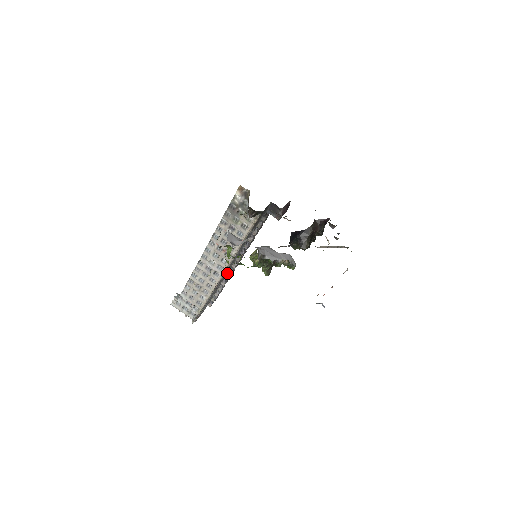
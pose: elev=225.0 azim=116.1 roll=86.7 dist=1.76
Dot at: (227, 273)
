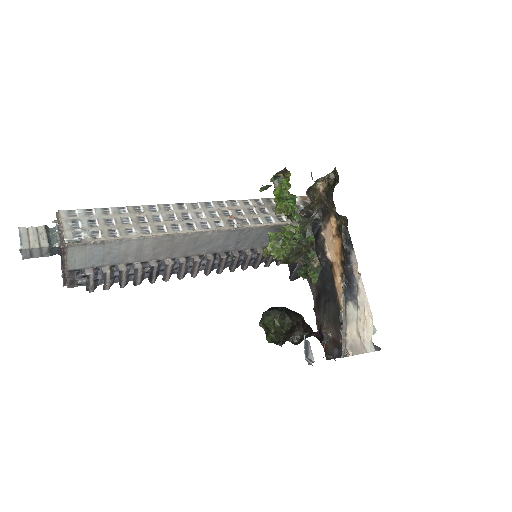
Dot at: (174, 259)
